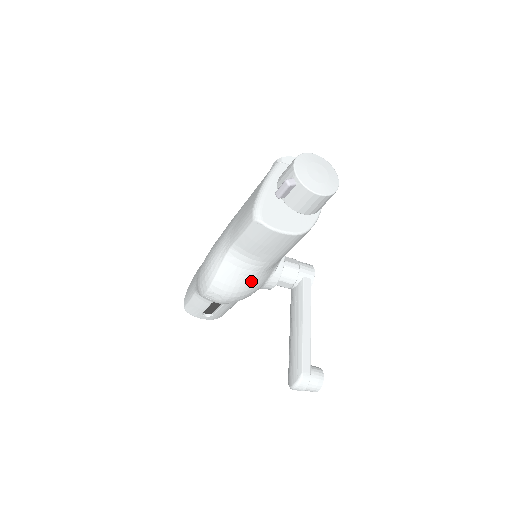
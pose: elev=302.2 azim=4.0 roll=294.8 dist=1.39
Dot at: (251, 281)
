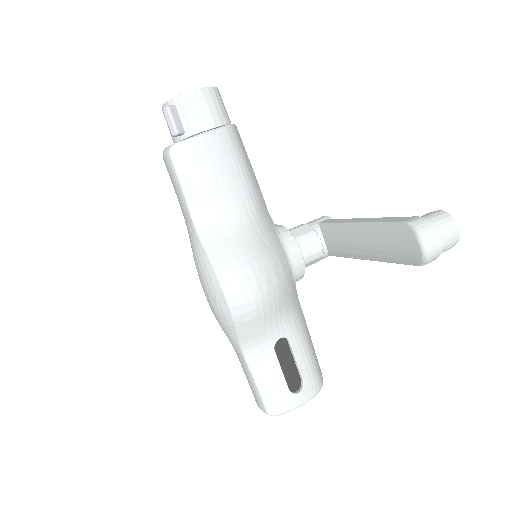
Dot at: (255, 240)
